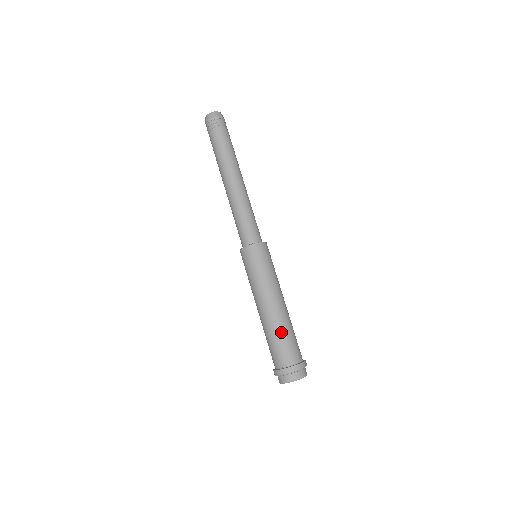
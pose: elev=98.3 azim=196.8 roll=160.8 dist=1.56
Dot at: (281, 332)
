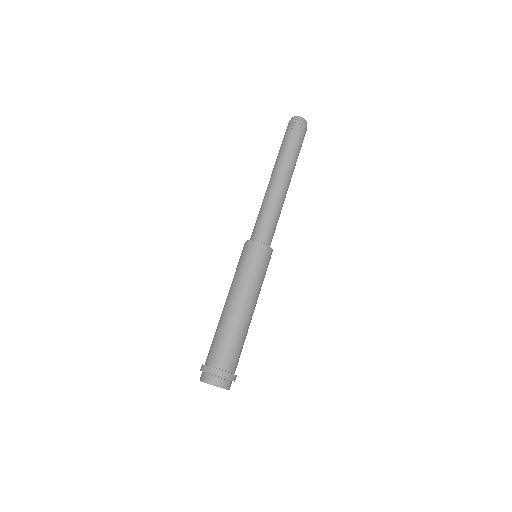
Dot at: (239, 336)
